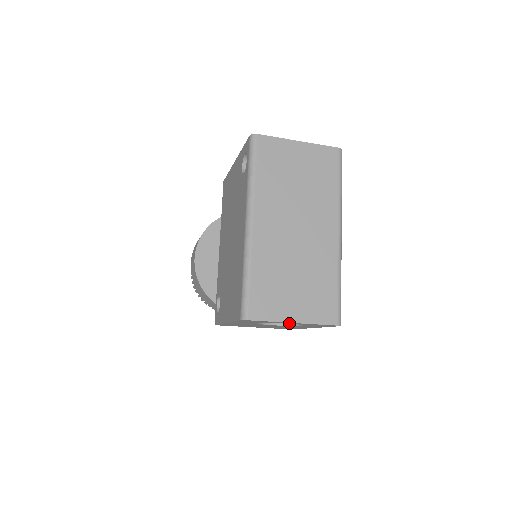
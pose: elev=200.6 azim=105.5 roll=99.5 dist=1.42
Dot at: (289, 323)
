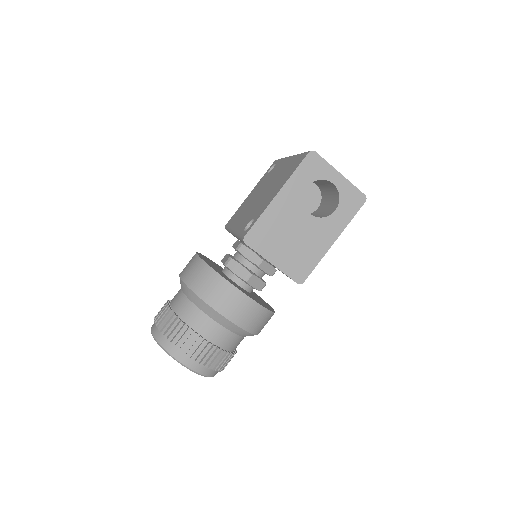
Dot at: (335, 180)
